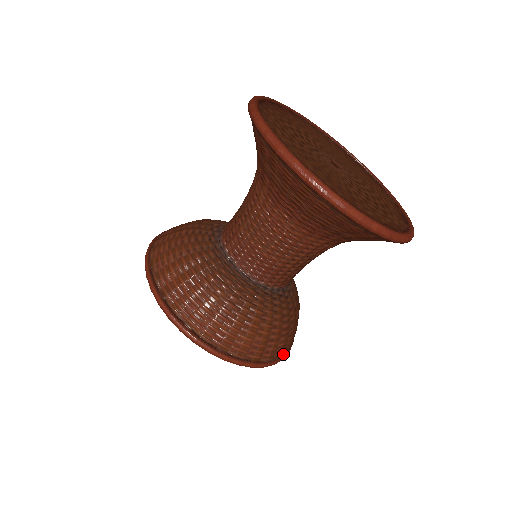
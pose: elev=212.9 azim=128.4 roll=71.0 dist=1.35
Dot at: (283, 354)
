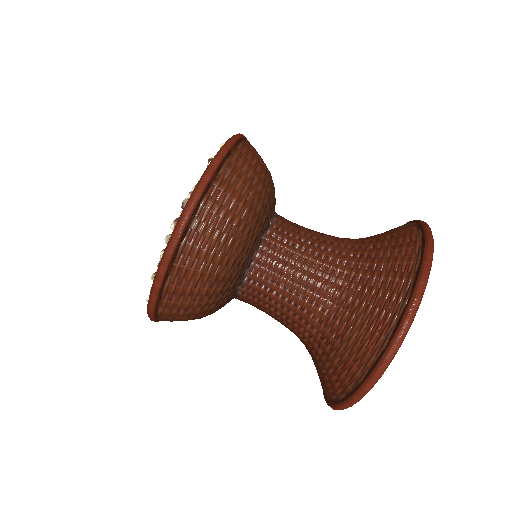
Dot at: occluded
